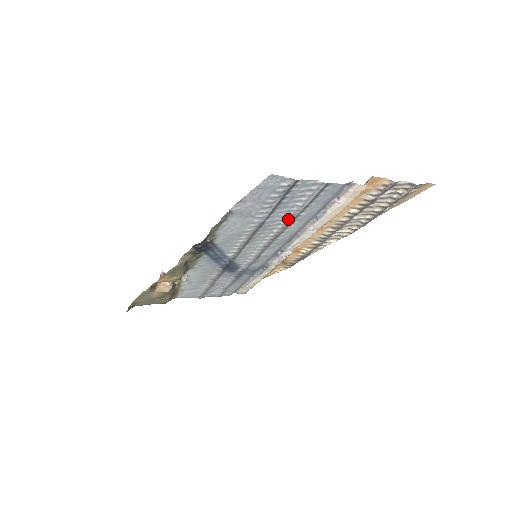
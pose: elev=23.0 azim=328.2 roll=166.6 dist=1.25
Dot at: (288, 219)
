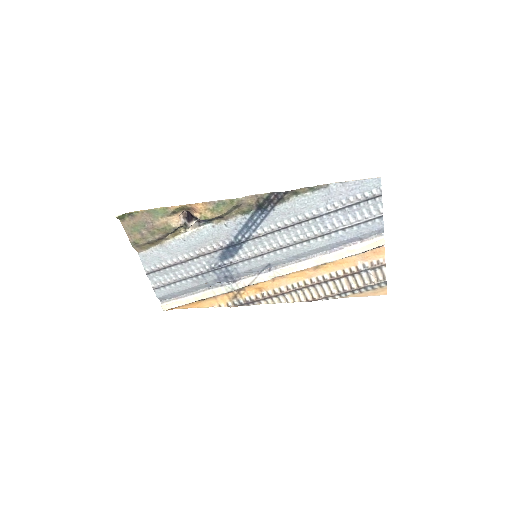
Dot at: (329, 229)
